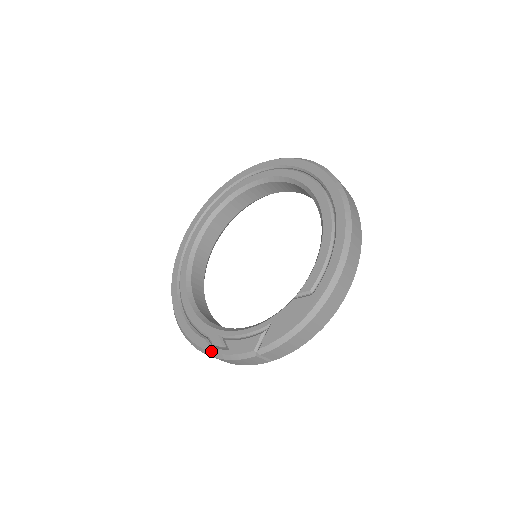
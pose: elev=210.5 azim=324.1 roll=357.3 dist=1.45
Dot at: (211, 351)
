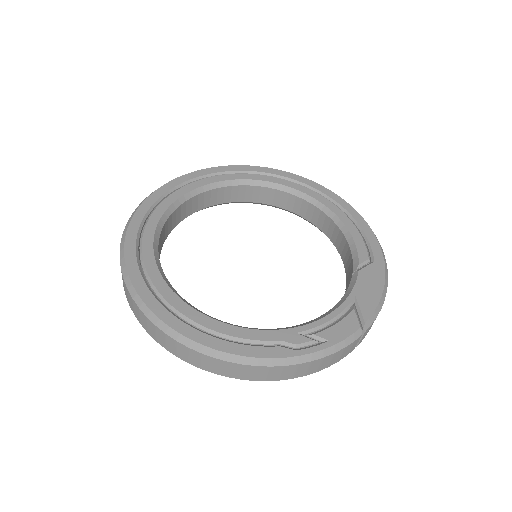
Dot at: (304, 353)
